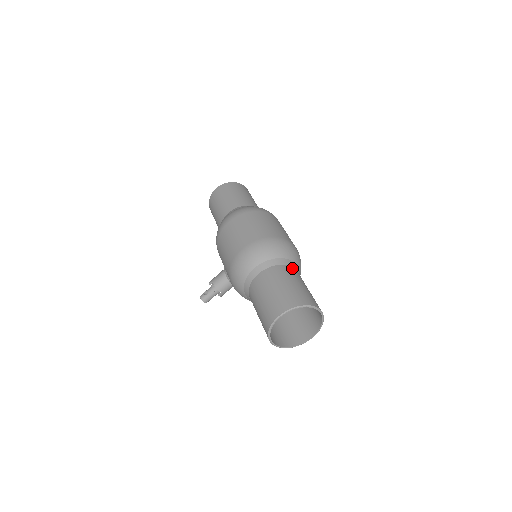
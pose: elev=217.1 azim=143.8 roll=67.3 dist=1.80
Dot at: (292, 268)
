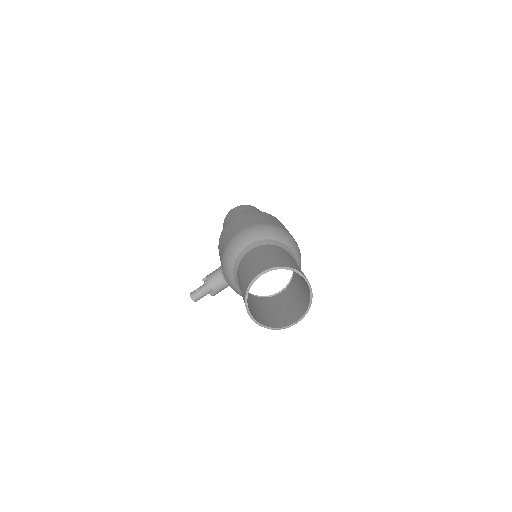
Dot at: (288, 252)
